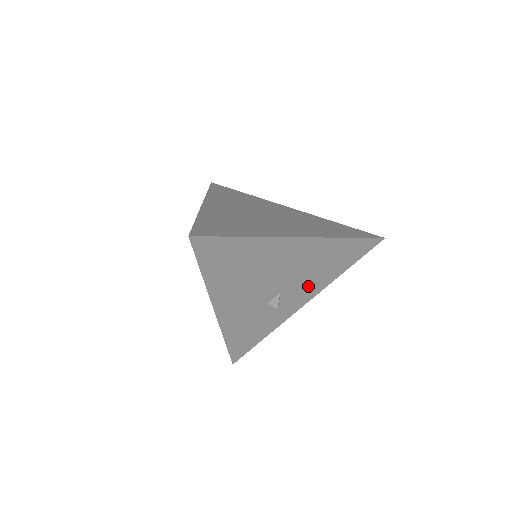
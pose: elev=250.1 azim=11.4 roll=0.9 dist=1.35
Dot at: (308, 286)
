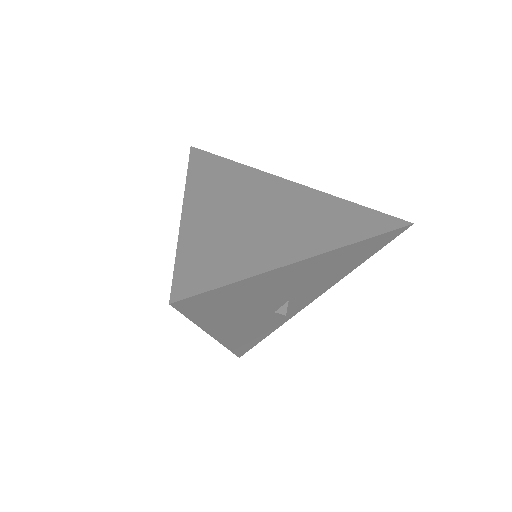
Dot at: (320, 286)
